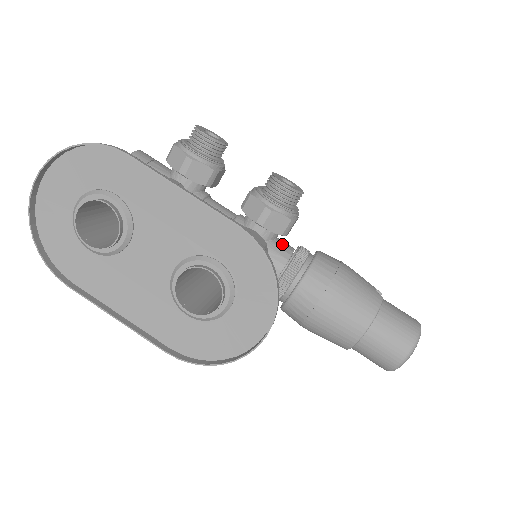
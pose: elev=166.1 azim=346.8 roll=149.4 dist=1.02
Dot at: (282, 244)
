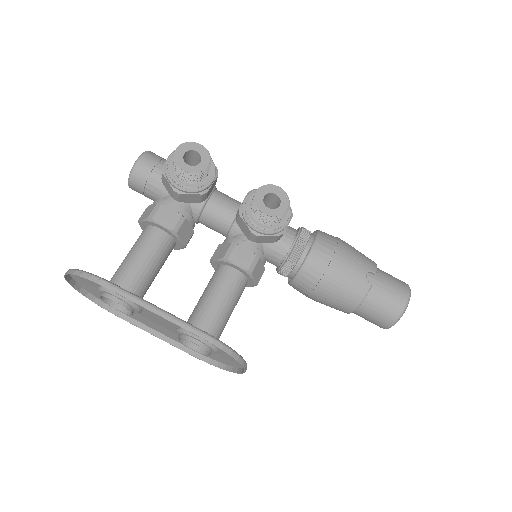
Dot at: (280, 239)
